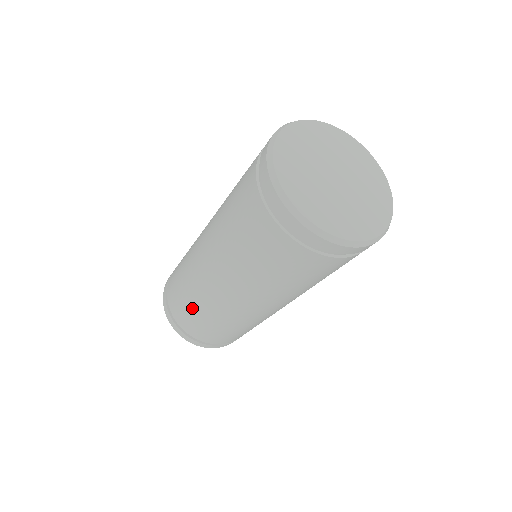
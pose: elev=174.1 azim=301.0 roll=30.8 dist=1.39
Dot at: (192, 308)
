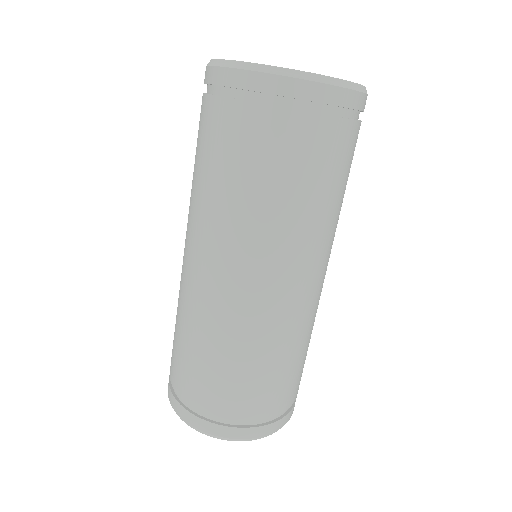
Dot at: (194, 348)
